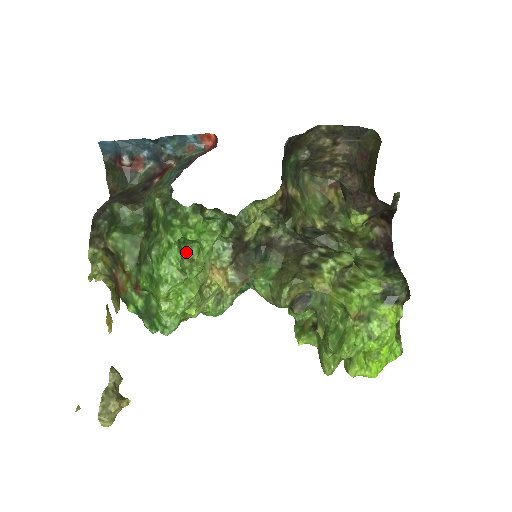
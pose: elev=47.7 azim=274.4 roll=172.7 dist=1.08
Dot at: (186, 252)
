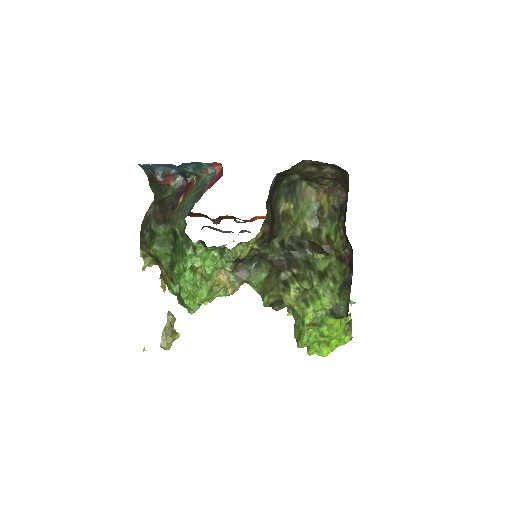
Dot at: (198, 267)
